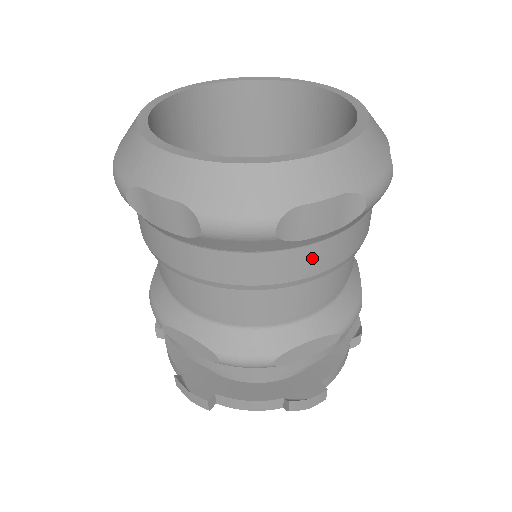
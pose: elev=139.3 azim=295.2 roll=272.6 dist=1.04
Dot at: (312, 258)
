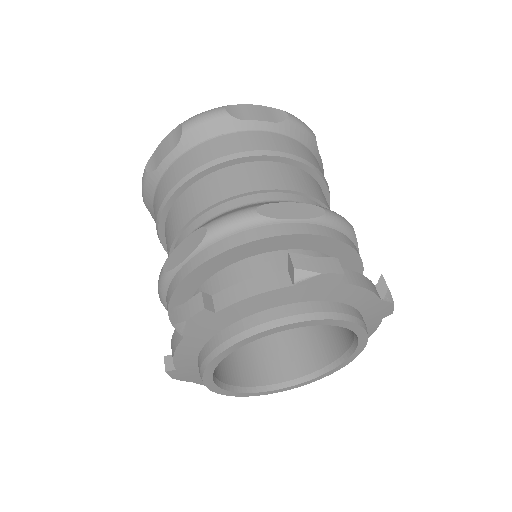
Dot at: (262, 139)
